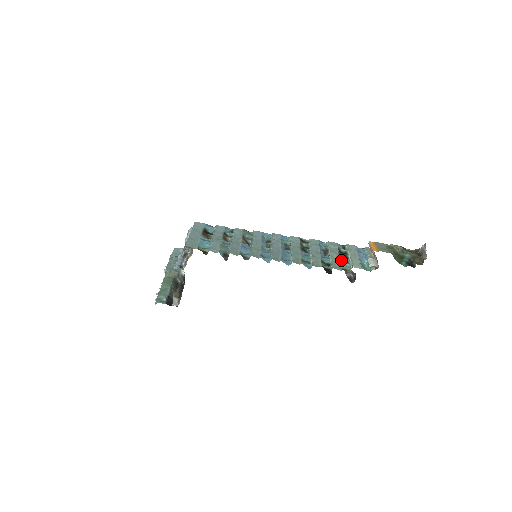
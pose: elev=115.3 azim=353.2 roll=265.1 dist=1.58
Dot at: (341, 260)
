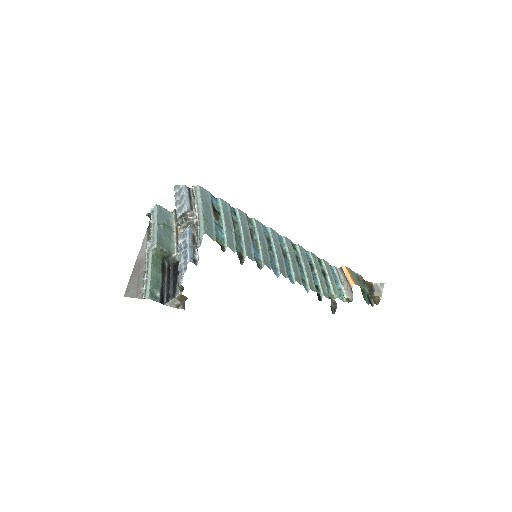
Dot at: (326, 284)
